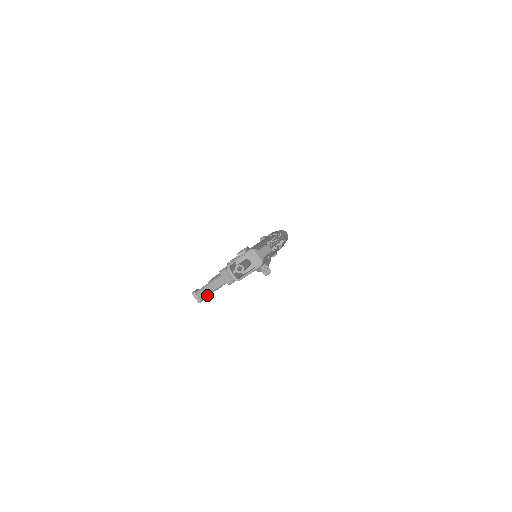
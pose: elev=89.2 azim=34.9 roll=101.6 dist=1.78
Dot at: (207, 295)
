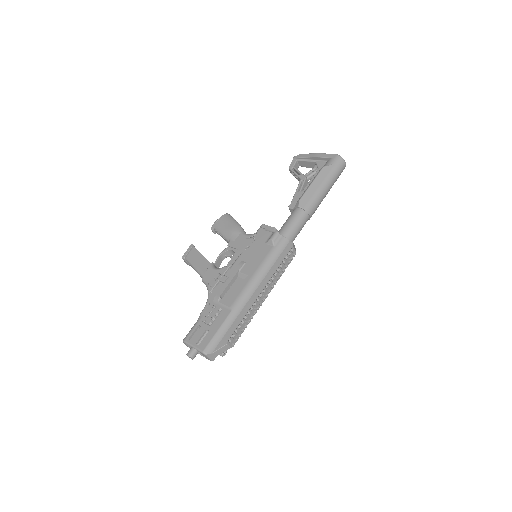
Dot at: occluded
